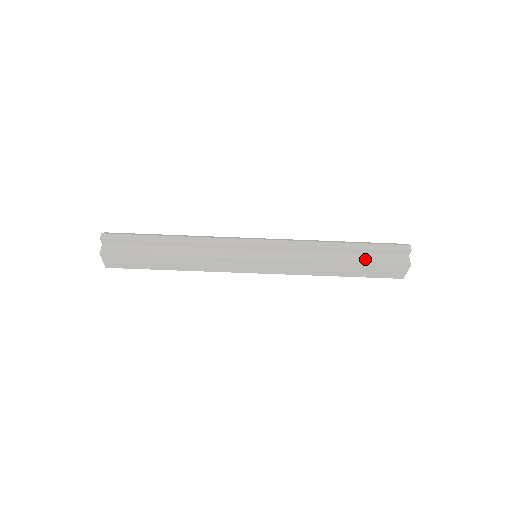
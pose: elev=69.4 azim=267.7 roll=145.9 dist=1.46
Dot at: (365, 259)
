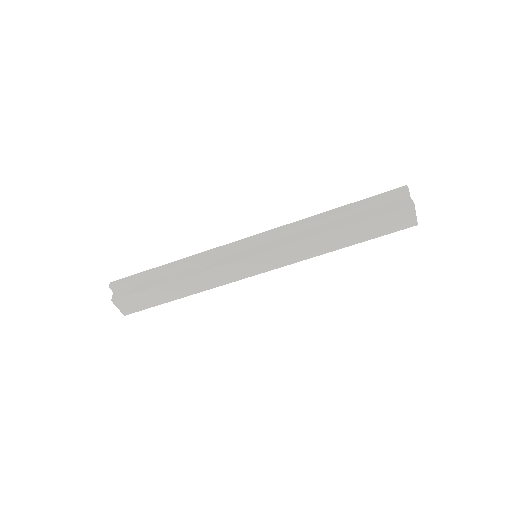
Dot at: (363, 216)
